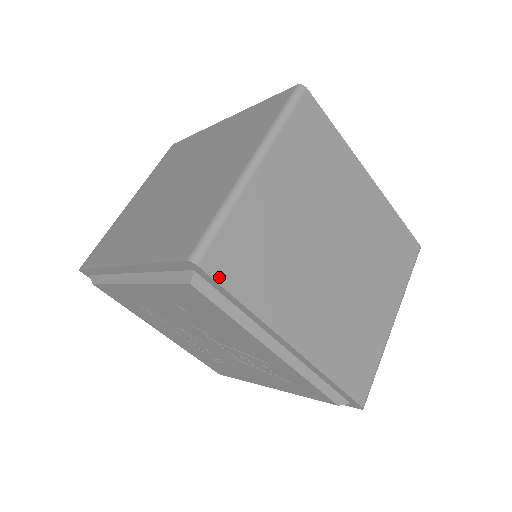
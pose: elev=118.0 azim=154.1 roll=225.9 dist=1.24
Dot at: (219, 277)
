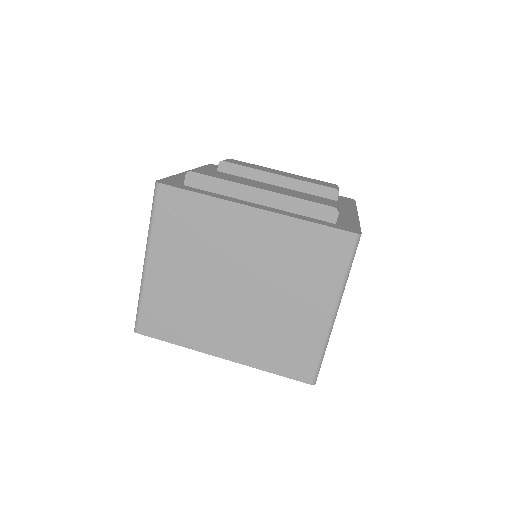
Dot at: (152, 334)
